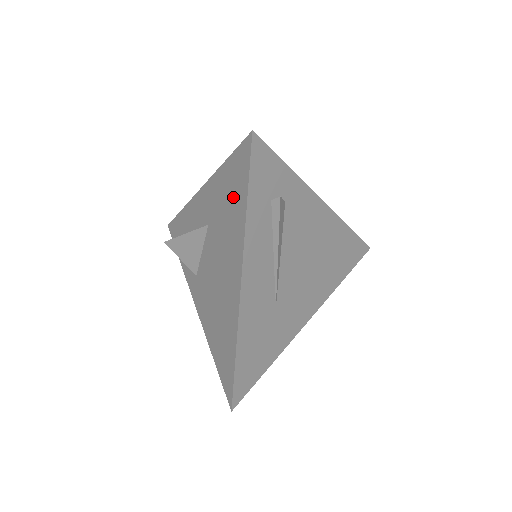
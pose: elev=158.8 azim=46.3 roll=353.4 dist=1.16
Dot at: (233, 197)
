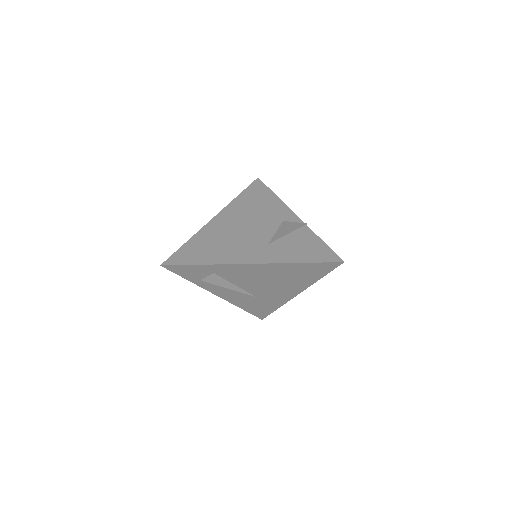
Dot at: occluded
